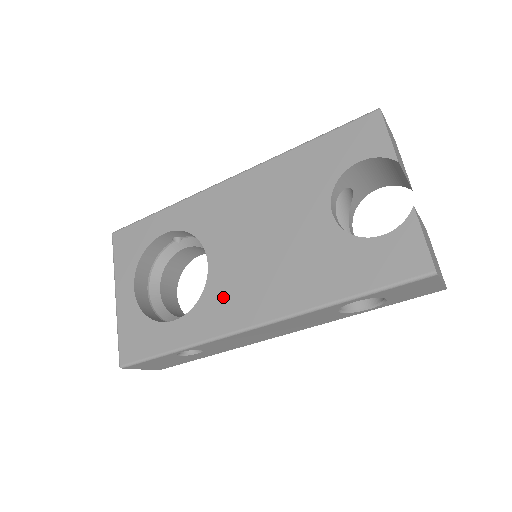
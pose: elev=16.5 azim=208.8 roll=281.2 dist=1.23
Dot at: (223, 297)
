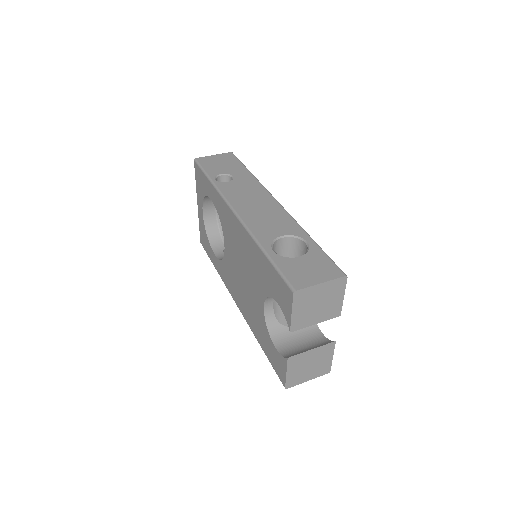
Dot at: (228, 274)
